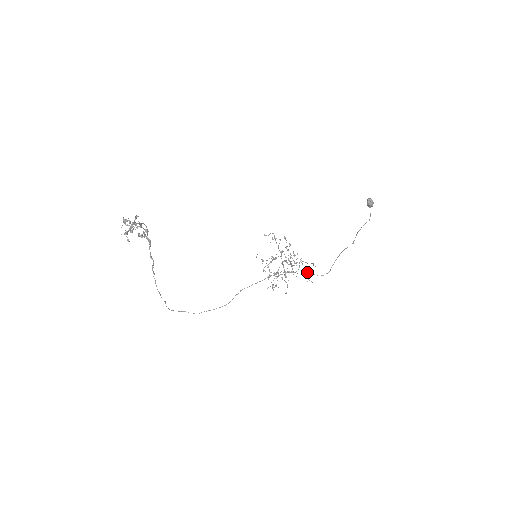
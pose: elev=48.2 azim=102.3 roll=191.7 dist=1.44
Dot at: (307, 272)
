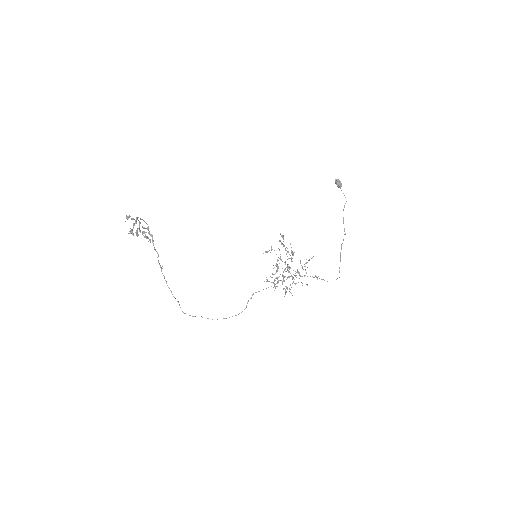
Dot at: (316, 277)
